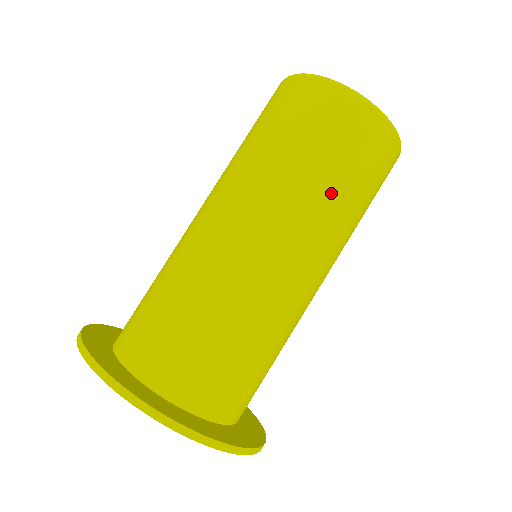
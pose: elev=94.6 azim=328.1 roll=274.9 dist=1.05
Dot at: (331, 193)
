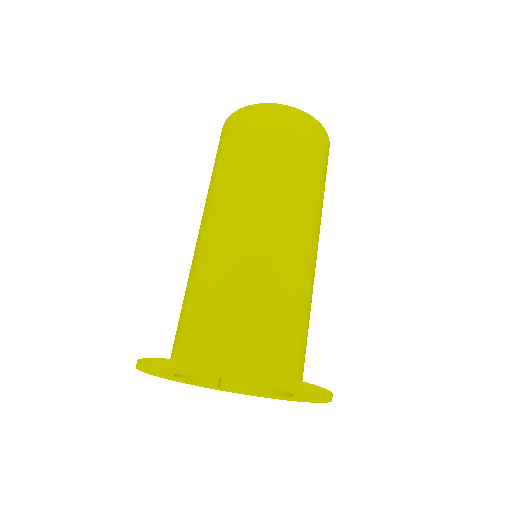
Dot at: (299, 175)
